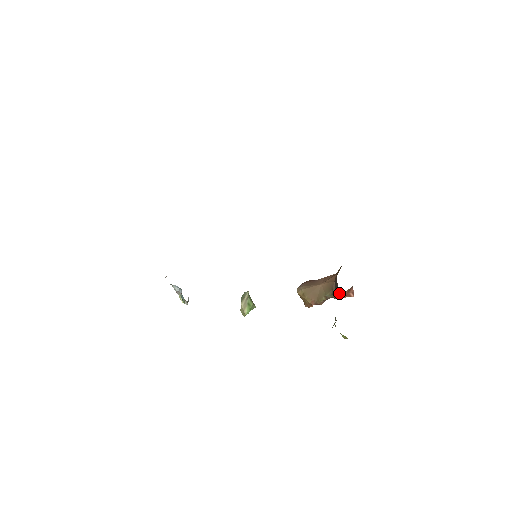
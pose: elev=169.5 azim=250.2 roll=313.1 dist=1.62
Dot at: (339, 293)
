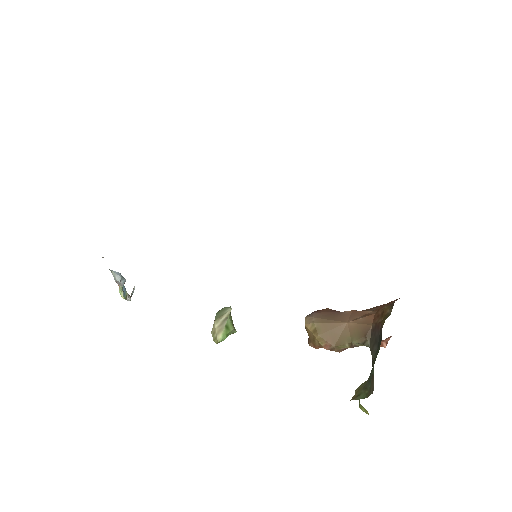
Dot at: occluded
